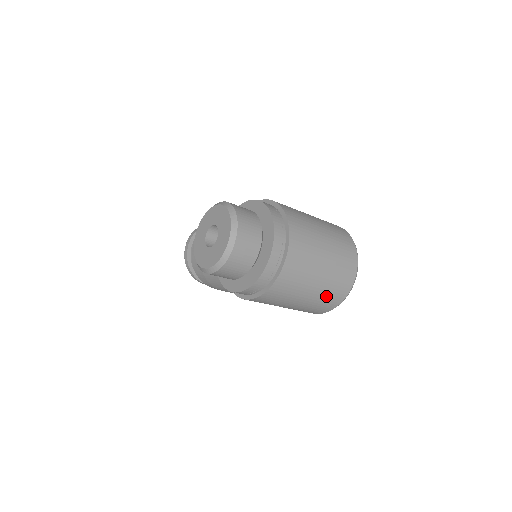
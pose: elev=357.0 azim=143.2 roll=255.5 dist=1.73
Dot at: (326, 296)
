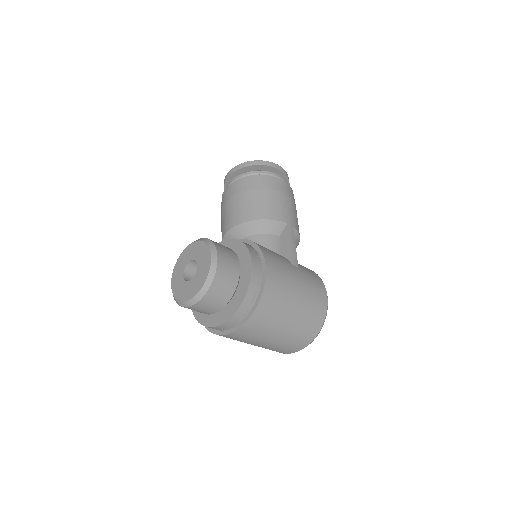
Dot at: occluded
